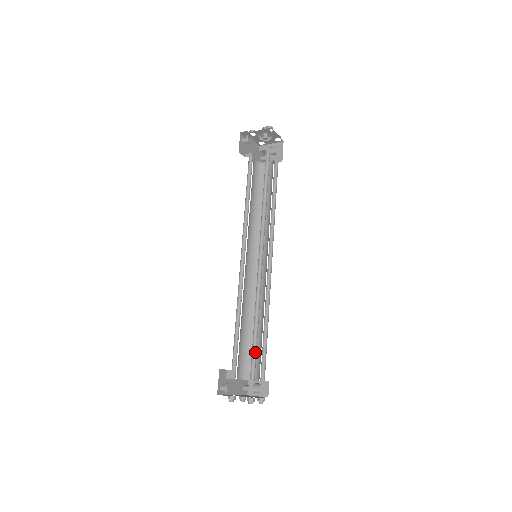
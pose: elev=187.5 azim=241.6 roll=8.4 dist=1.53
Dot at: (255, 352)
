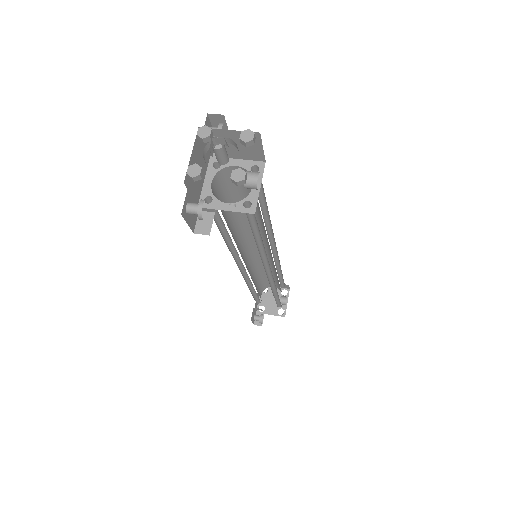
Dot at: (278, 301)
